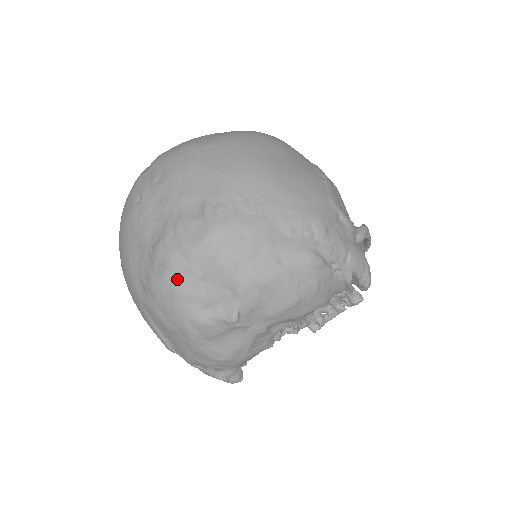
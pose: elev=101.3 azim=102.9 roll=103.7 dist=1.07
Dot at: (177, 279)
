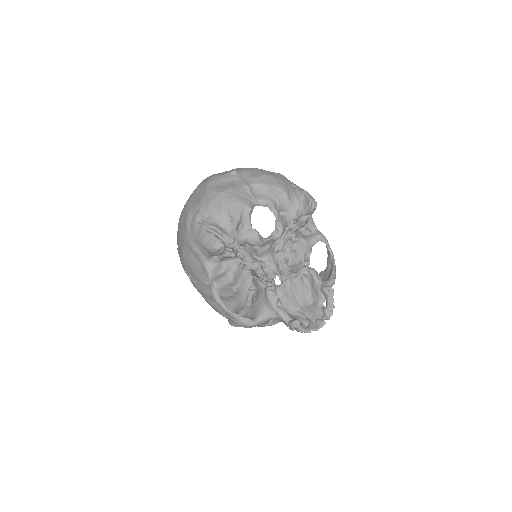
Dot at: occluded
